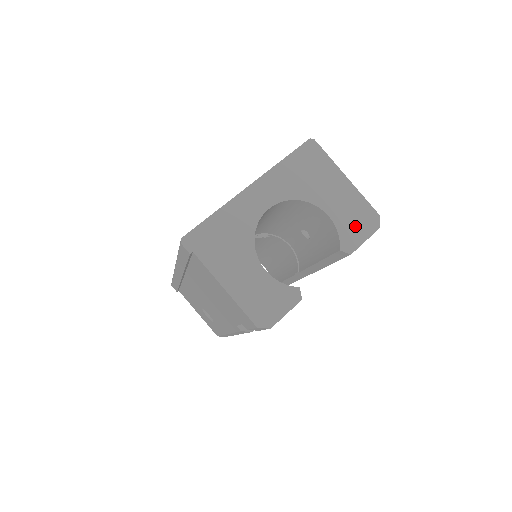
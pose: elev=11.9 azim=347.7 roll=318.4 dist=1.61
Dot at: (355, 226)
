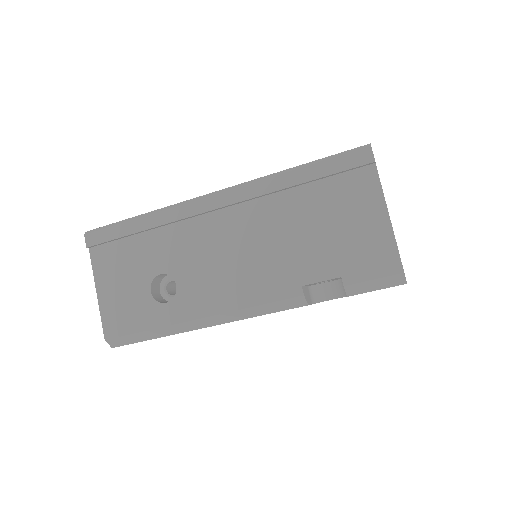
Dot at: occluded
